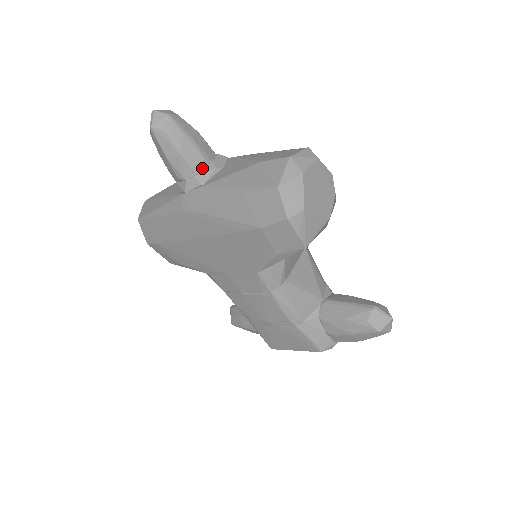
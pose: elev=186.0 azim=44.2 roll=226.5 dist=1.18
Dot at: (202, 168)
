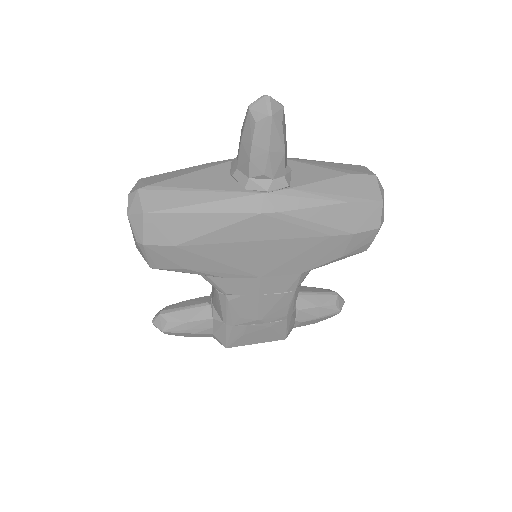
Dot at: occluded
